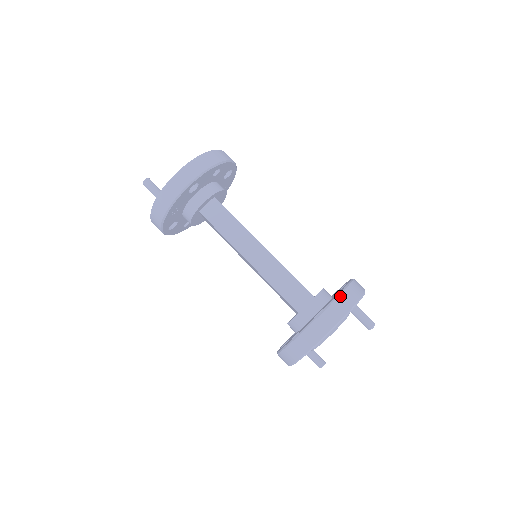
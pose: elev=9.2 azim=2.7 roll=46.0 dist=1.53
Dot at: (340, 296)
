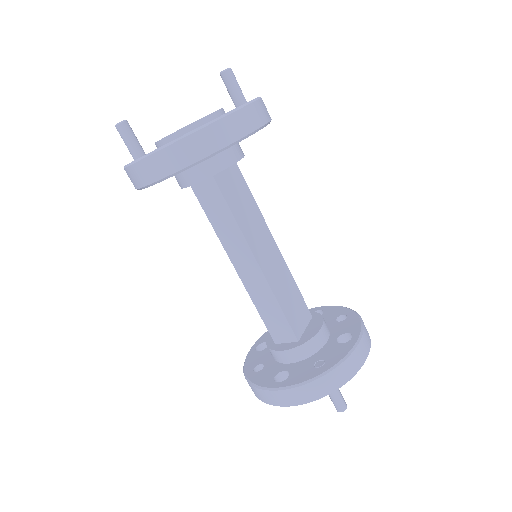
Dot at: (308, 384)
